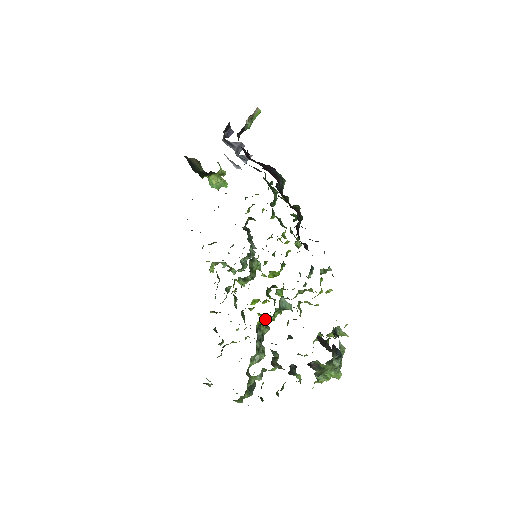
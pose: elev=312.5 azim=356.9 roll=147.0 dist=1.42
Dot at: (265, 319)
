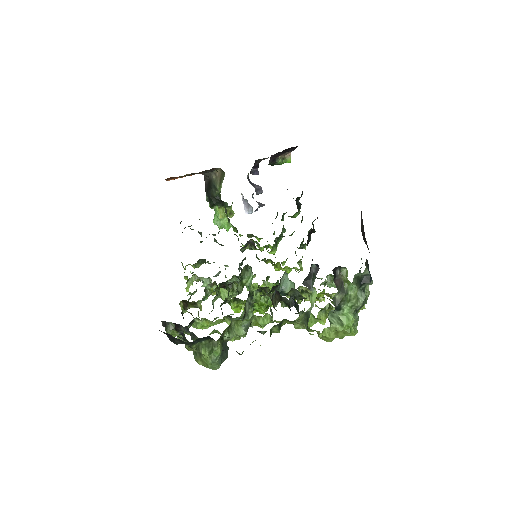
Dot at: (258, 295)
